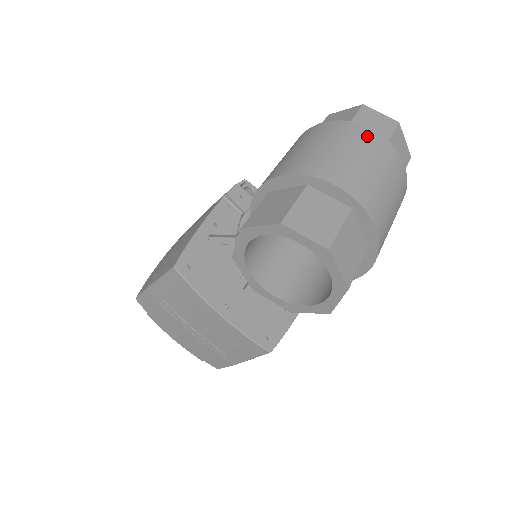
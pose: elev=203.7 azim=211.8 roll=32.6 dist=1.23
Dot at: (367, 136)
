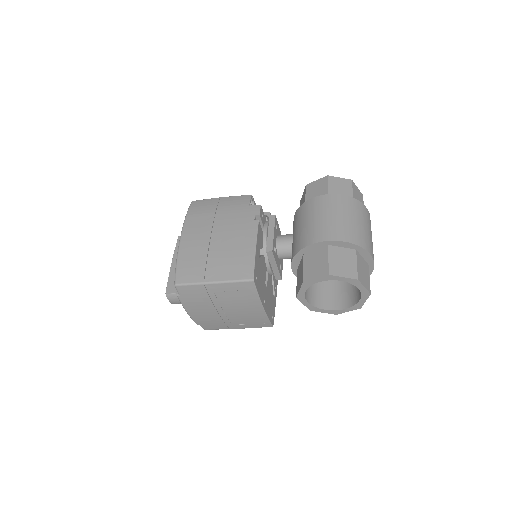
Dot at: (368, 215)
